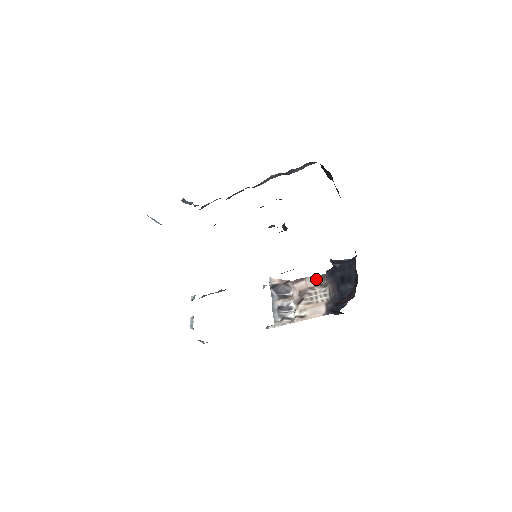
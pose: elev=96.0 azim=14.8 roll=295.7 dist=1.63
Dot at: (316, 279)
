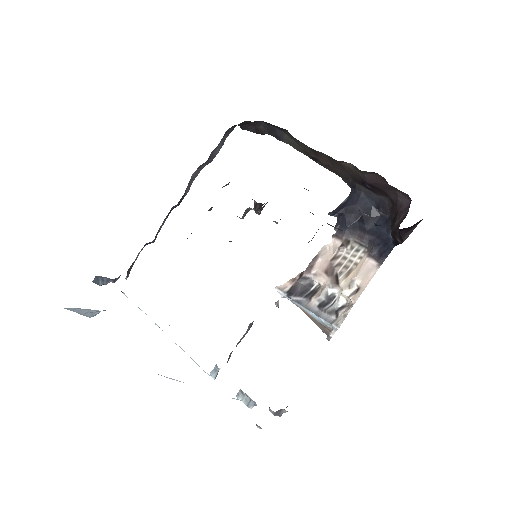
Dot at: (330, 246)
